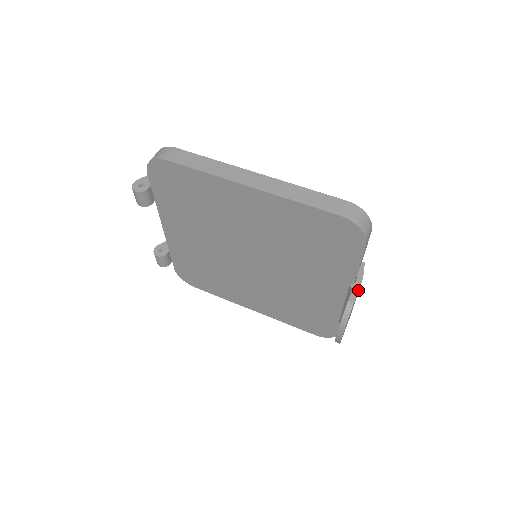
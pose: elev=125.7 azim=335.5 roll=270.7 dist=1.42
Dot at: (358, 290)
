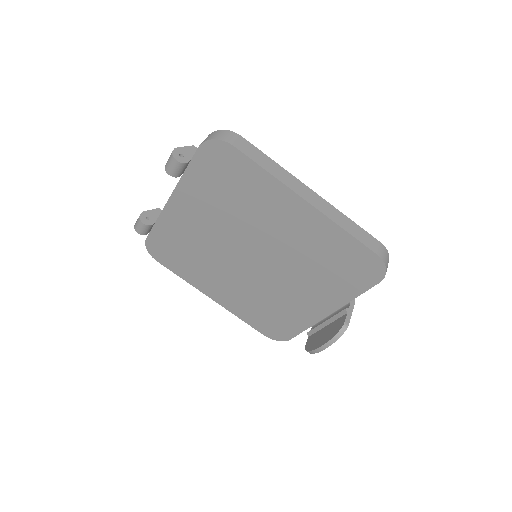
Dot at: (351, 315)
